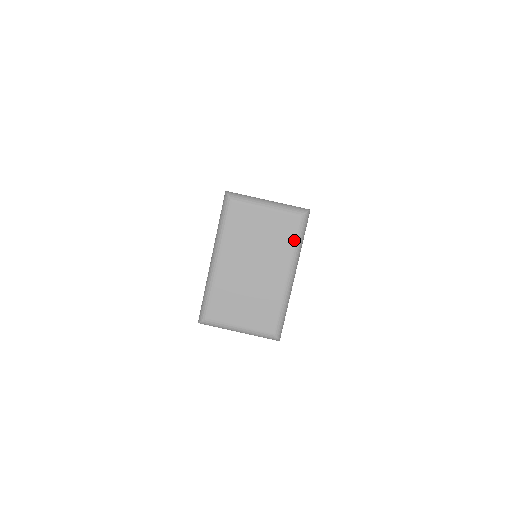
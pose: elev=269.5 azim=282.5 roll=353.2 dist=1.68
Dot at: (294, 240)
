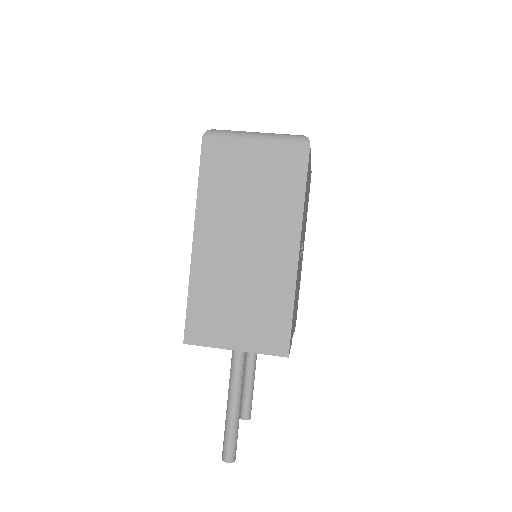
Dot at: occluded
